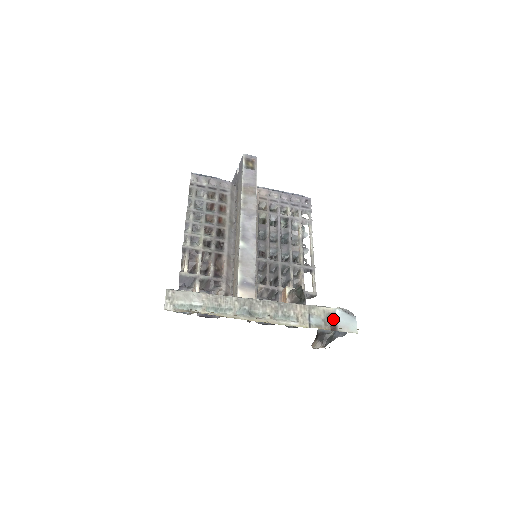
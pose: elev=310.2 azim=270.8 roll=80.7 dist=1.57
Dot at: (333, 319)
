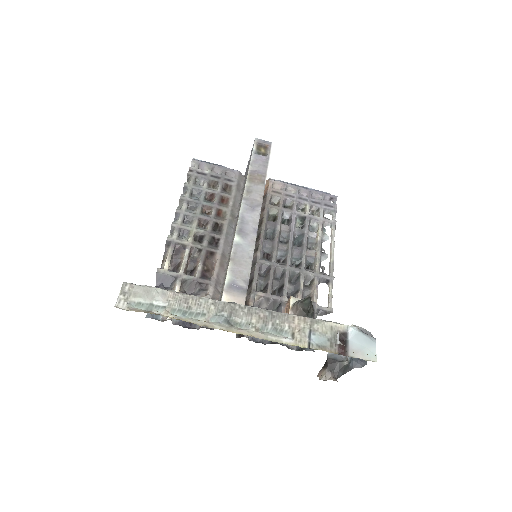
Dot at: (343, 339)
